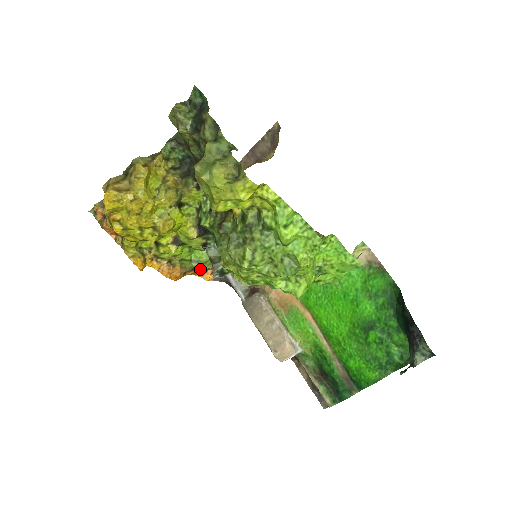
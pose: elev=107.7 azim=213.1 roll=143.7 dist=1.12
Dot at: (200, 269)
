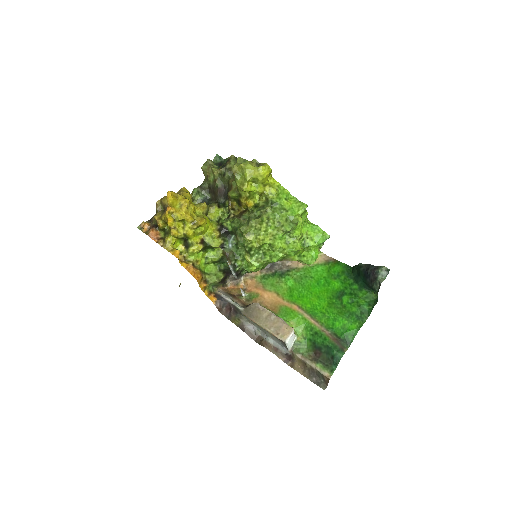
Dot at: (211, 281)
